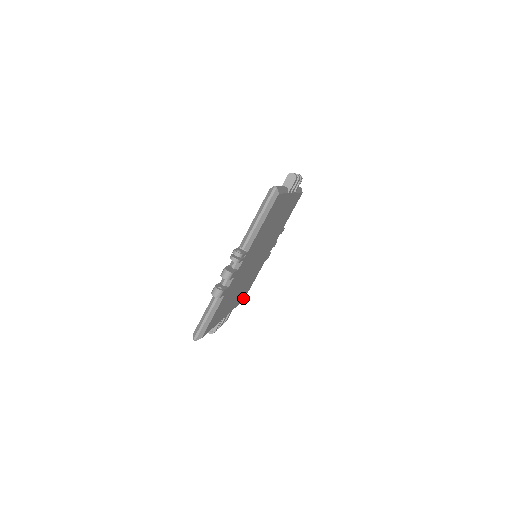
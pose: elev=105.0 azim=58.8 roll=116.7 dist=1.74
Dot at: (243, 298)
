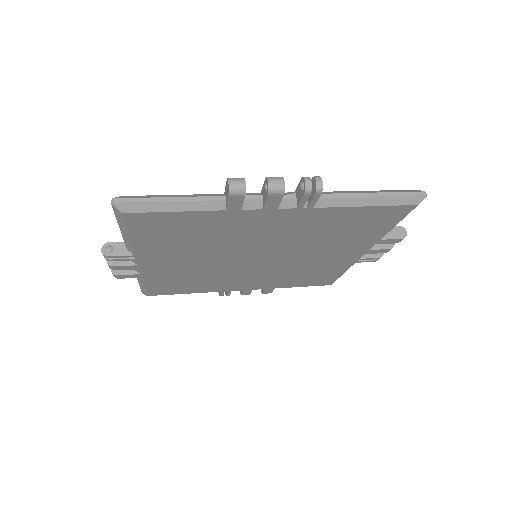
Dot at: (154, 291)
